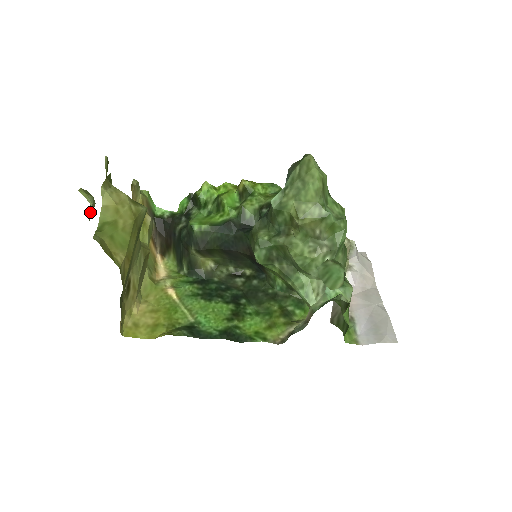
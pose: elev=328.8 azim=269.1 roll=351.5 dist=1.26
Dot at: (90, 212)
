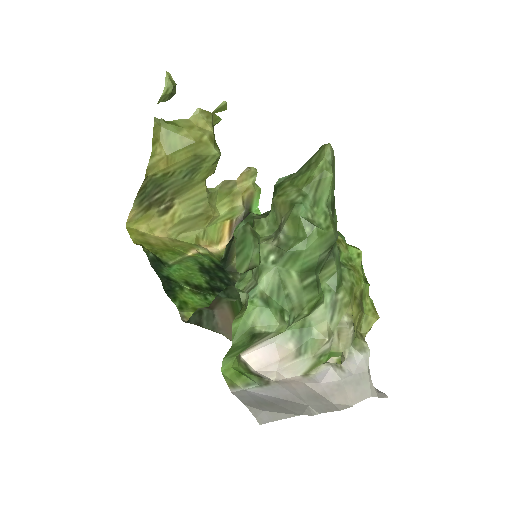
Dot at: (167, 100)
